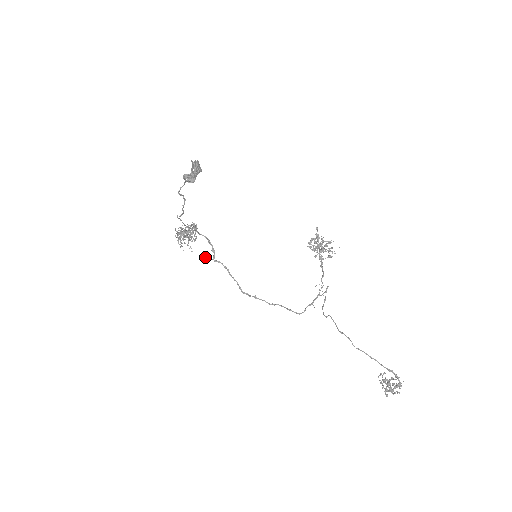
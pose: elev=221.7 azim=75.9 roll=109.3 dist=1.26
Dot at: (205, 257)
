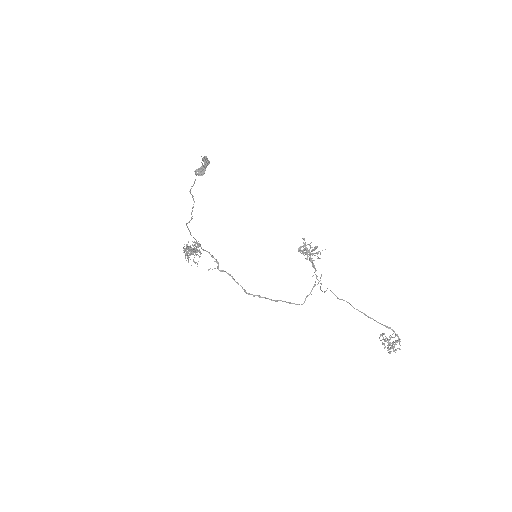
Dot at: (210, 268)
